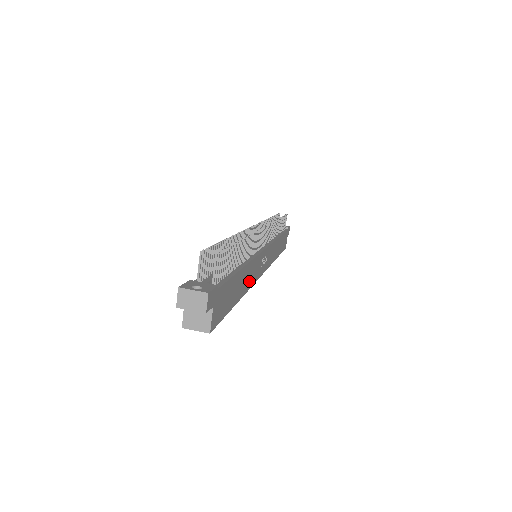
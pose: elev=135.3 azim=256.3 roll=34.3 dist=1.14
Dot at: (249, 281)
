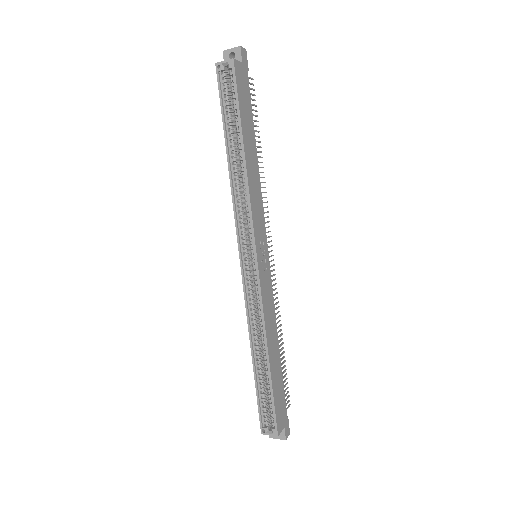
Dot at: (252, 185)
